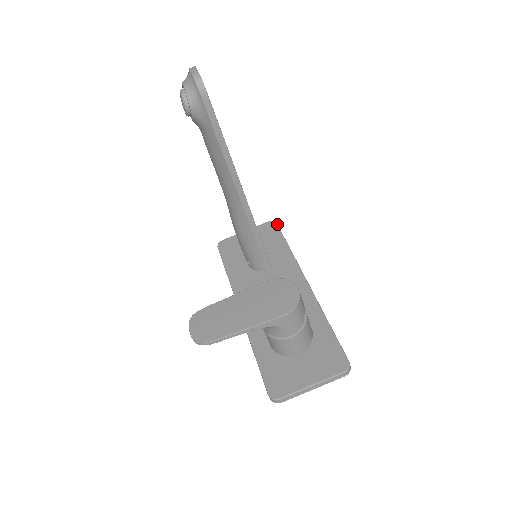
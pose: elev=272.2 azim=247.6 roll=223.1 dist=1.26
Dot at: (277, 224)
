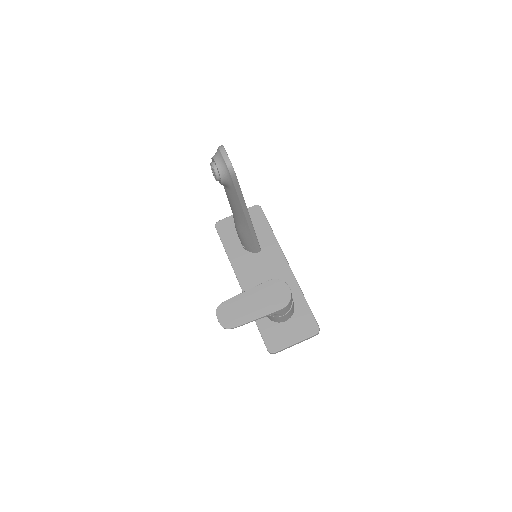
Dot at: occluded
